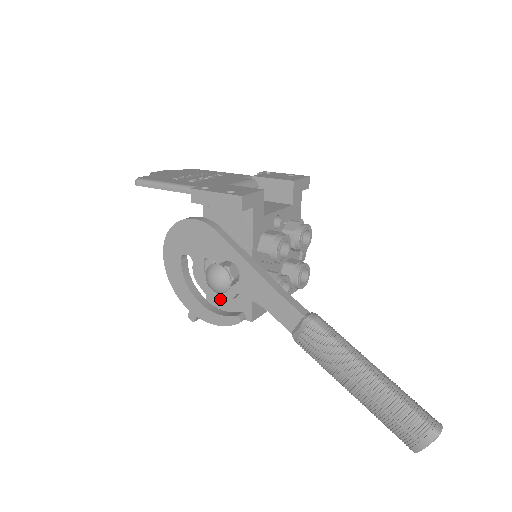
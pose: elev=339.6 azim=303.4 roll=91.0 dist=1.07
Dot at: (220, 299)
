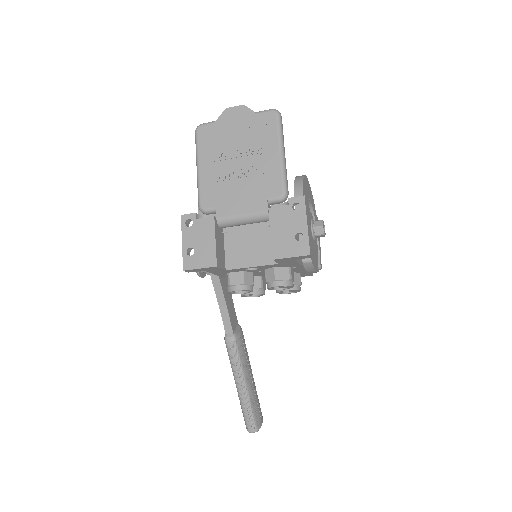
Dot at: occluded
